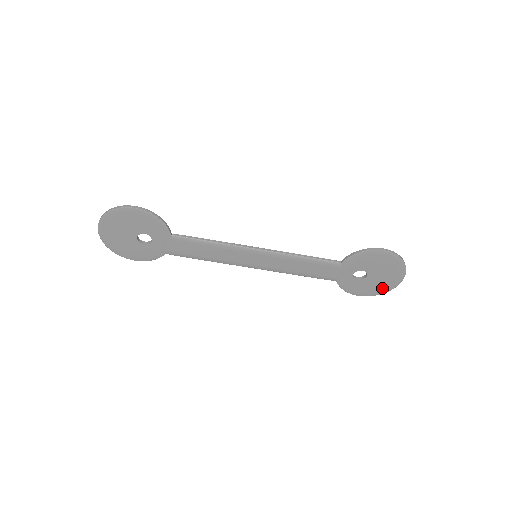
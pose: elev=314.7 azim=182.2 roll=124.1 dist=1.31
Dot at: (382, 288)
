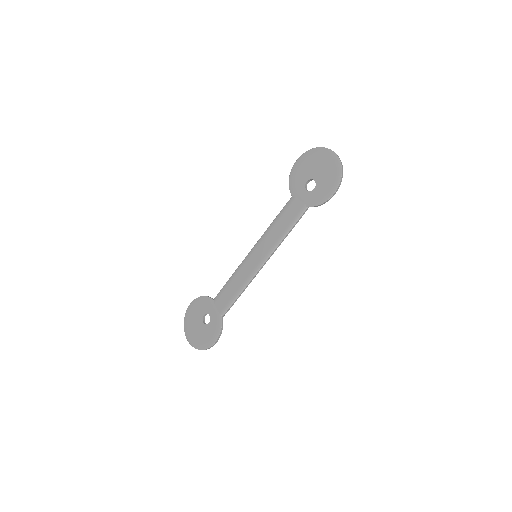
Dot at: (334, 171)
